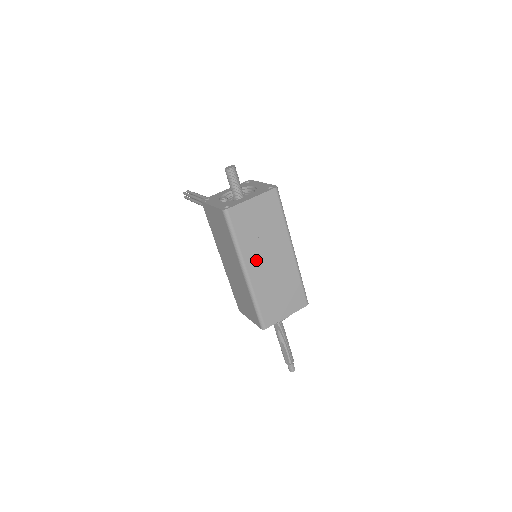
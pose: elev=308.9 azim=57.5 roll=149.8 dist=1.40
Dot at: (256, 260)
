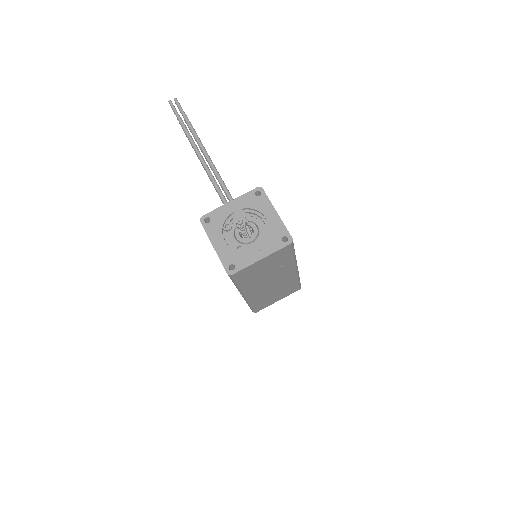
Dot at: (256, 288)
